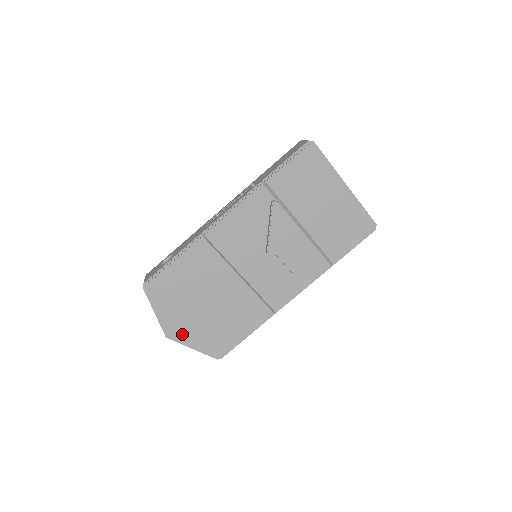
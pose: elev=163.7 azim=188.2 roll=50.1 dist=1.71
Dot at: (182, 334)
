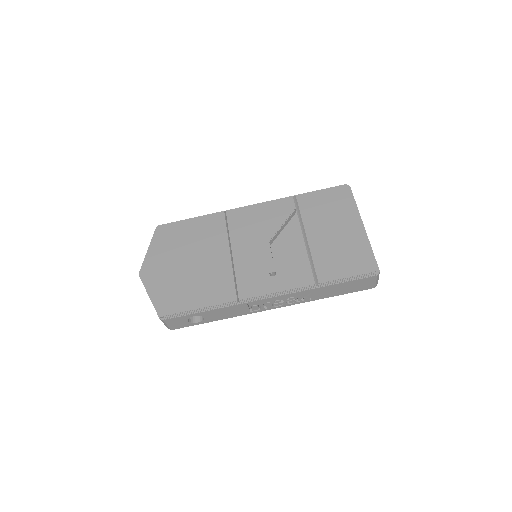
Dot at: (152, 276)
